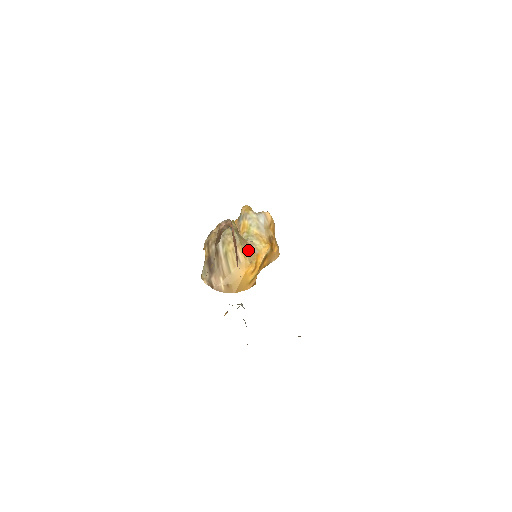
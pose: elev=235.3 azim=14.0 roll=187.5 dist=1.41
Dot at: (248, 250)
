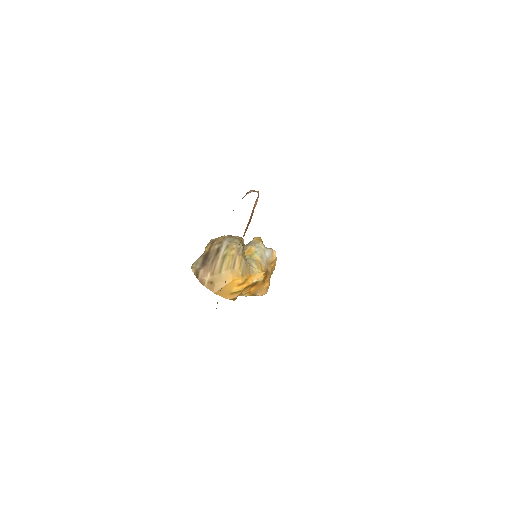
Dot at: (245, 264)
